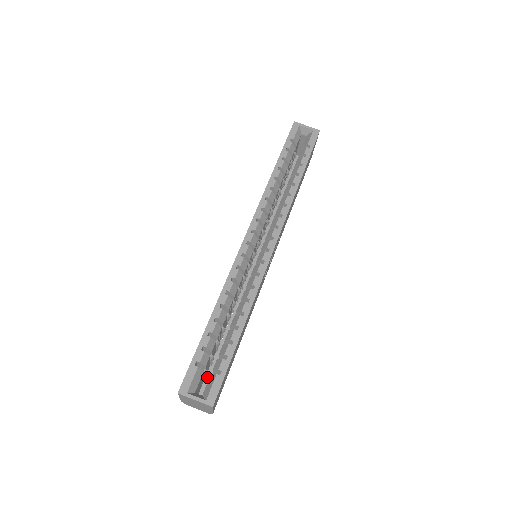
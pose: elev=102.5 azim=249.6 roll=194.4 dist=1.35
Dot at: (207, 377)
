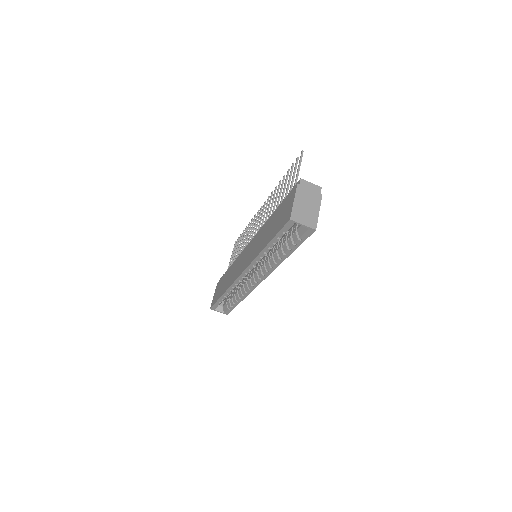
Dot at: occluded
